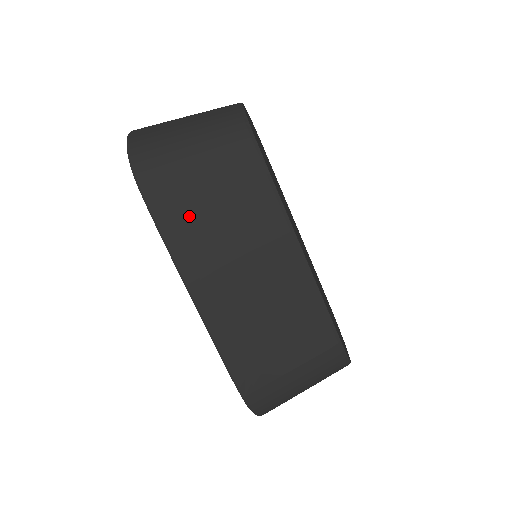
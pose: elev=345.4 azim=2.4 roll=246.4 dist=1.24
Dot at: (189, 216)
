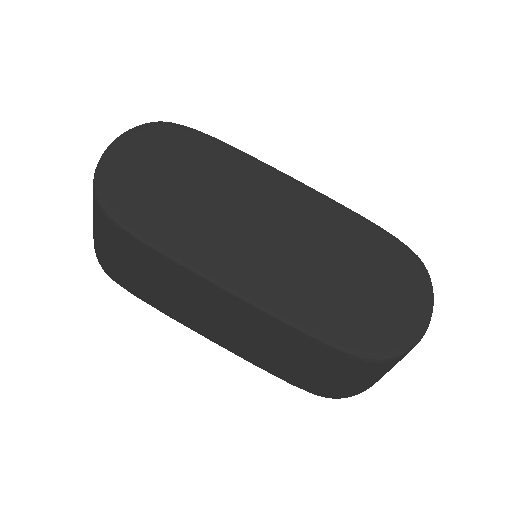
Dot at: (147, 290)
